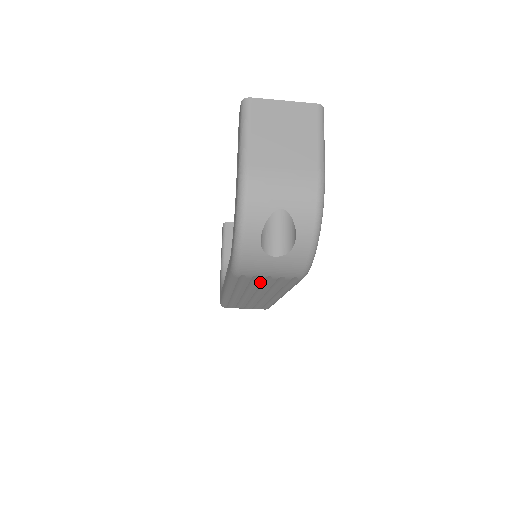
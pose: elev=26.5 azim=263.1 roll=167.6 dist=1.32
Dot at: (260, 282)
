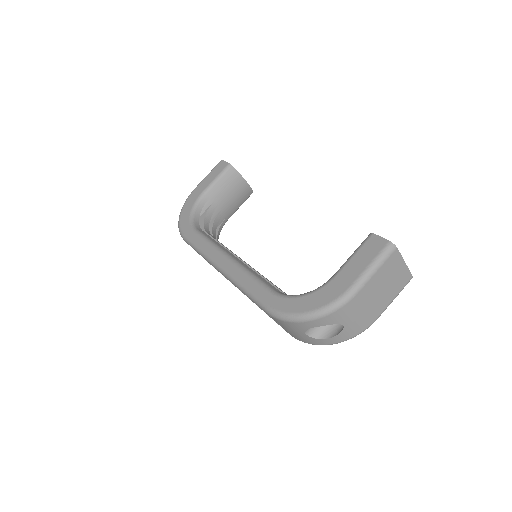
Dot at: occluded
